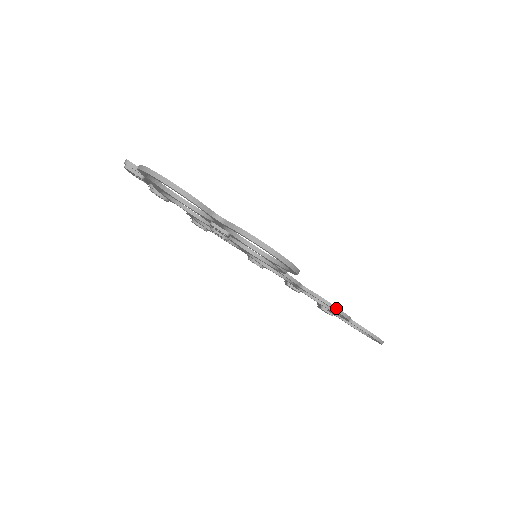
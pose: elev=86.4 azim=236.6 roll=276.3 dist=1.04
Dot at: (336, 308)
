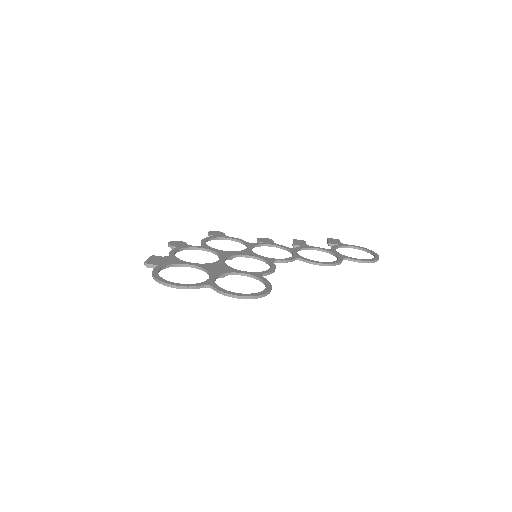
Dot at: (325, 264)
